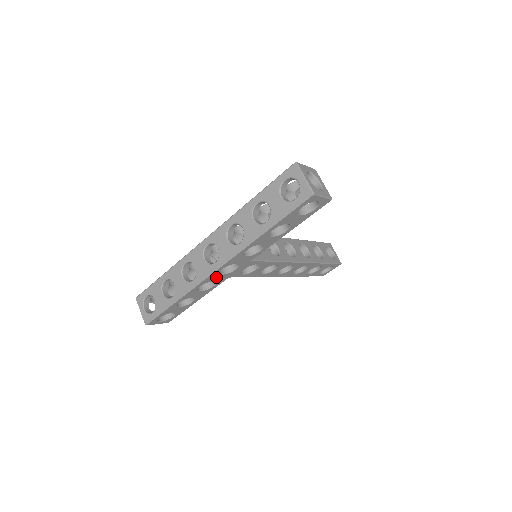
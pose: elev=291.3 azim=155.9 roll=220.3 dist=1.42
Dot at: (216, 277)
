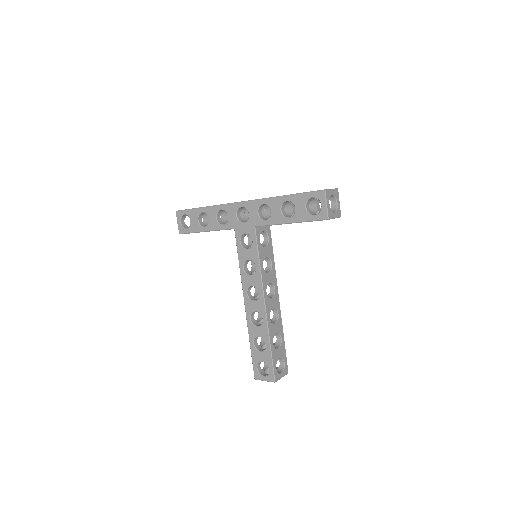
Dot at: (233, 213)
